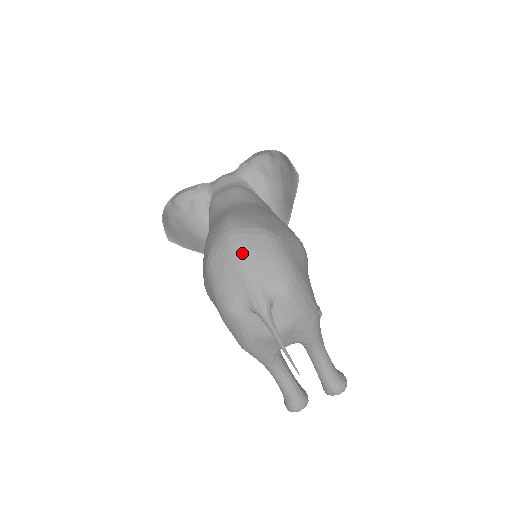
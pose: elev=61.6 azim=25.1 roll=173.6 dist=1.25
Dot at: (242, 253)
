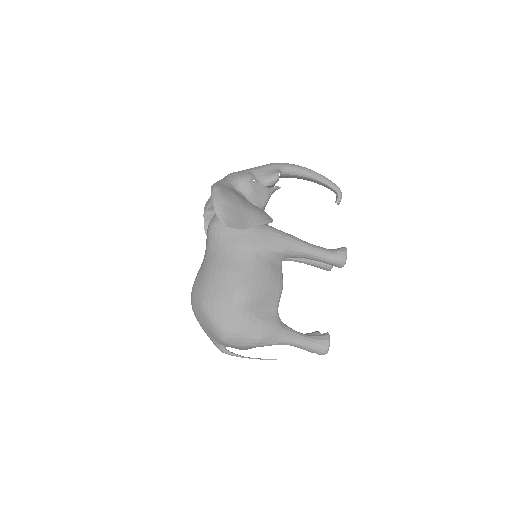
Dot at: (198, 321)
